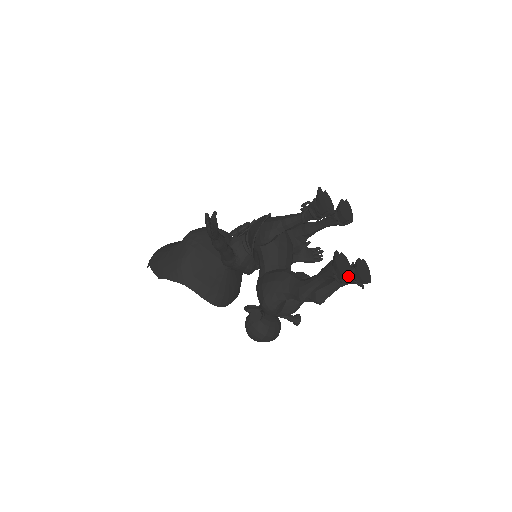
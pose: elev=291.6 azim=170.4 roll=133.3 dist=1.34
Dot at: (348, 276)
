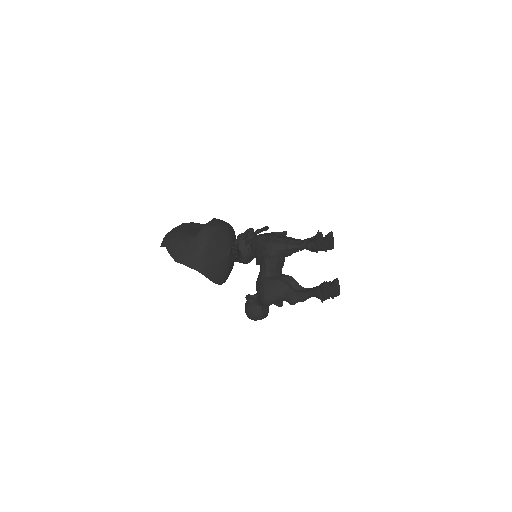
Dot at: (329, 298)
